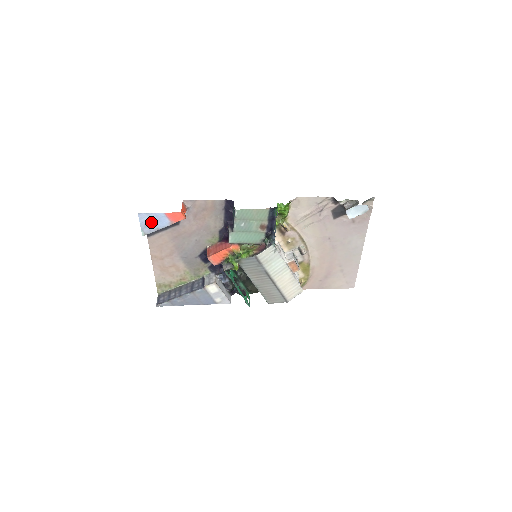
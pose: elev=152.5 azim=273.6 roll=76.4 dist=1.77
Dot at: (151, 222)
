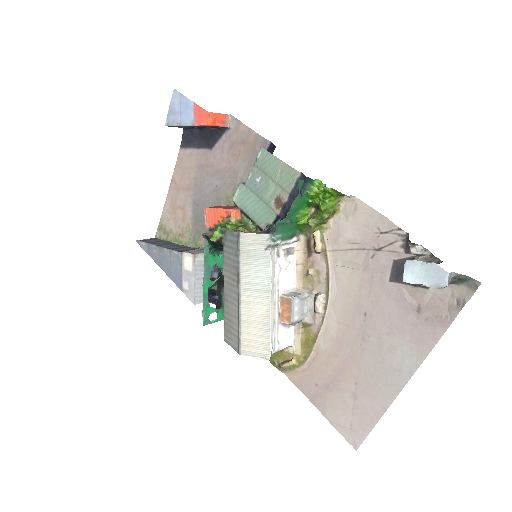
Dot at: (179, 109)
